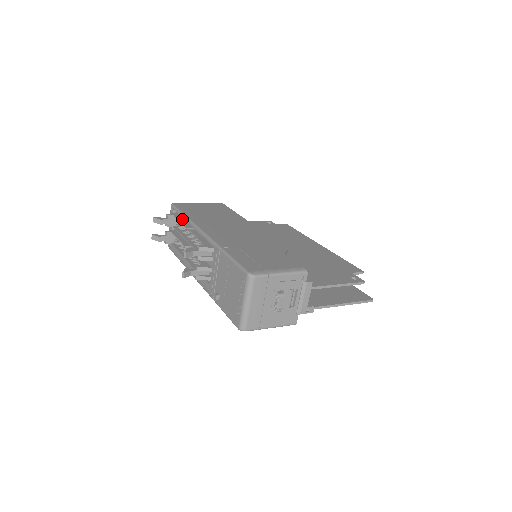
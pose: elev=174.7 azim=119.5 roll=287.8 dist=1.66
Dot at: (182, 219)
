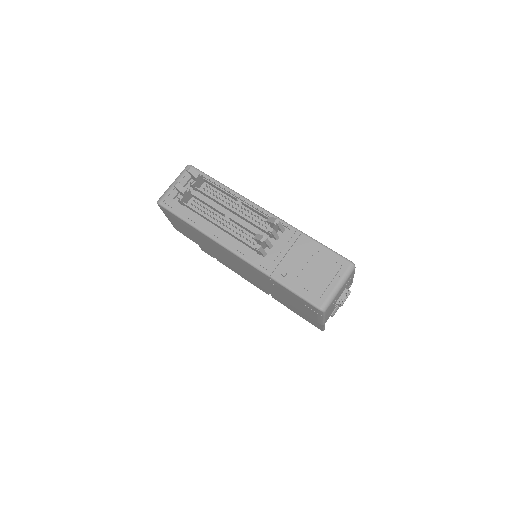
Dot at: (216, 186)
